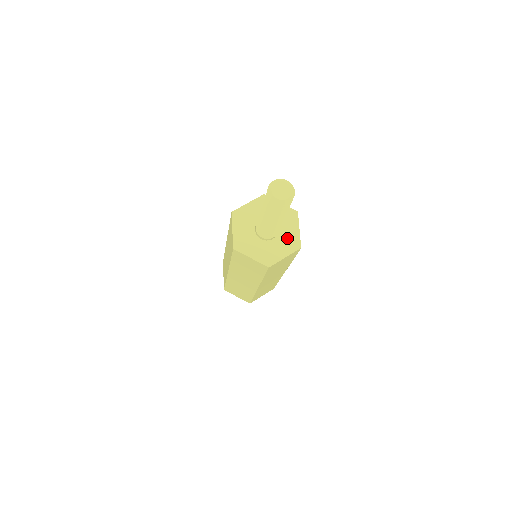
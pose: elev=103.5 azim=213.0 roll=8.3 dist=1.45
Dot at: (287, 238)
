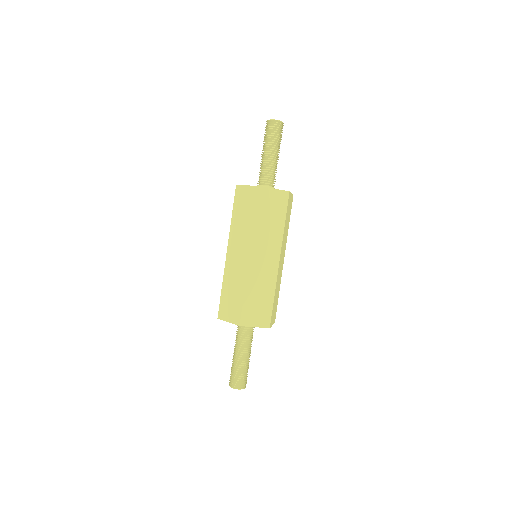
Dot at: occluded
